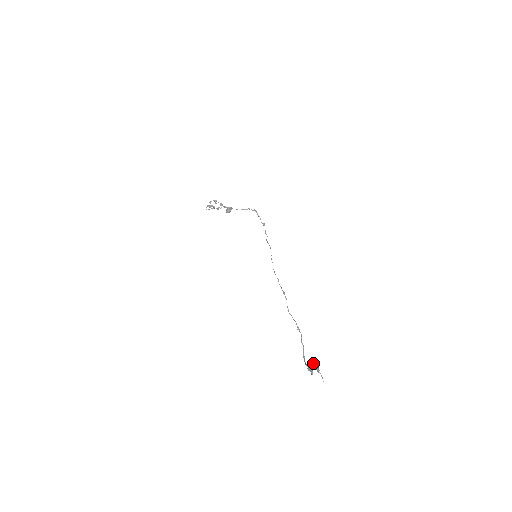
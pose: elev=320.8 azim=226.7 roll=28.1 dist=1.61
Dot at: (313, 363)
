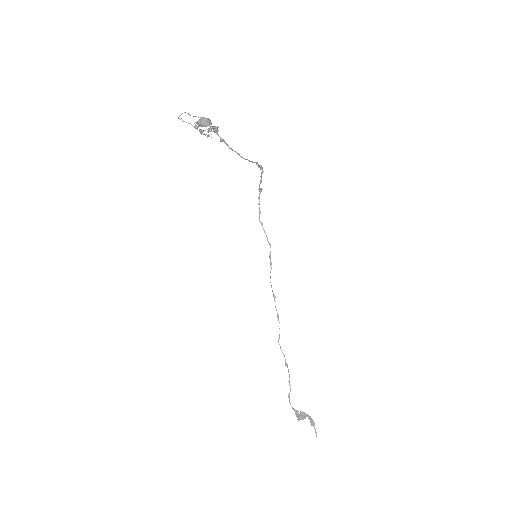
Dot at: (307, 414)
